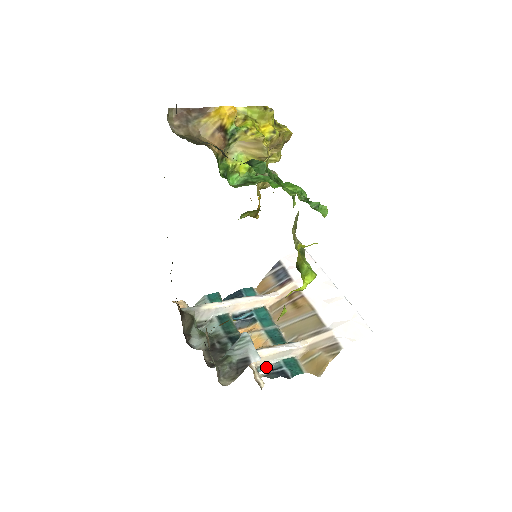
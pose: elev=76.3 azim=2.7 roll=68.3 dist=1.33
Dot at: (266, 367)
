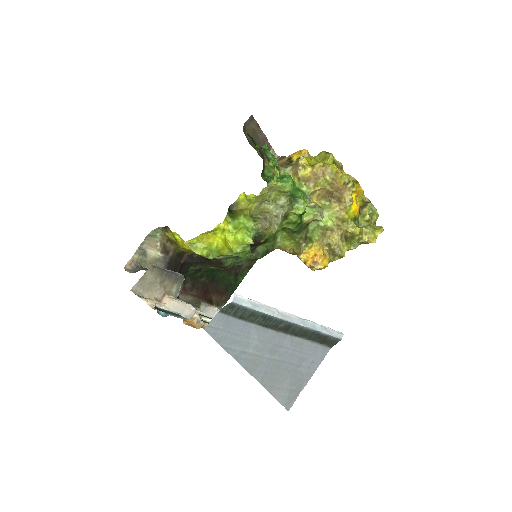
Dot at: (167, 314)
